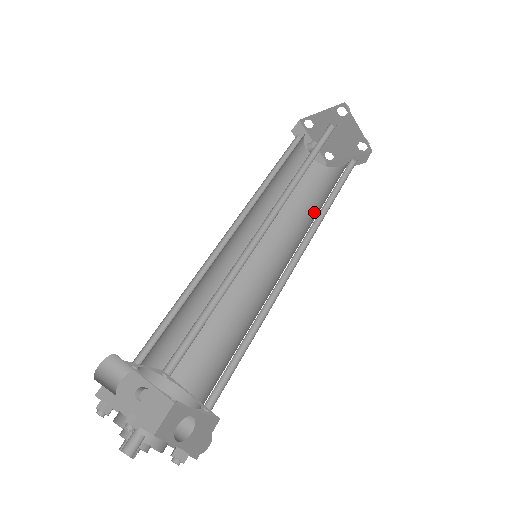
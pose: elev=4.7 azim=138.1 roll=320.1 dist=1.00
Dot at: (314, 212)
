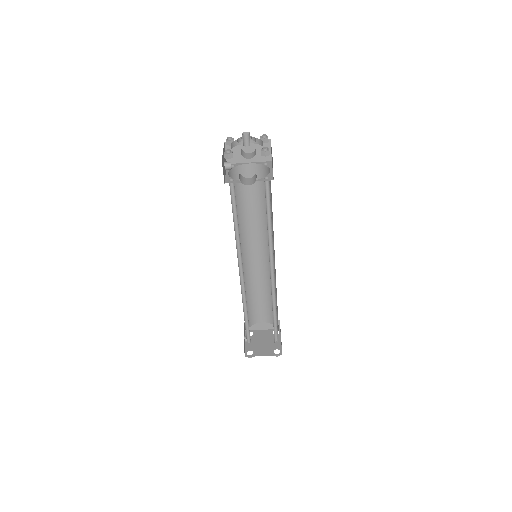
Dot at: occluded
